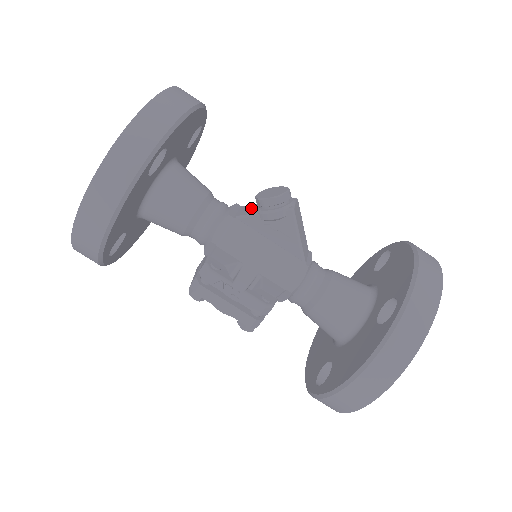
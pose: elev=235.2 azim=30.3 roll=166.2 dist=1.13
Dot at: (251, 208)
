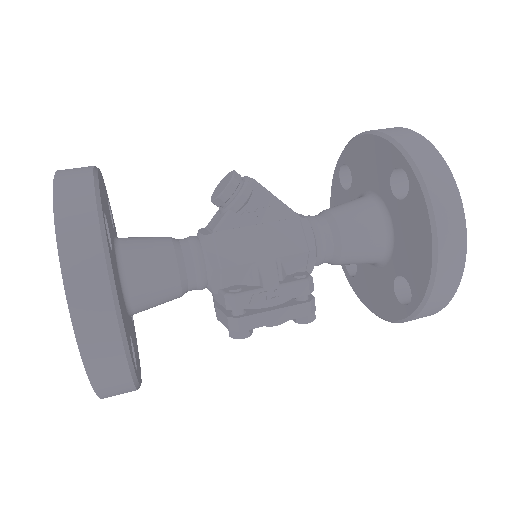
Dot at: (216, 217)
